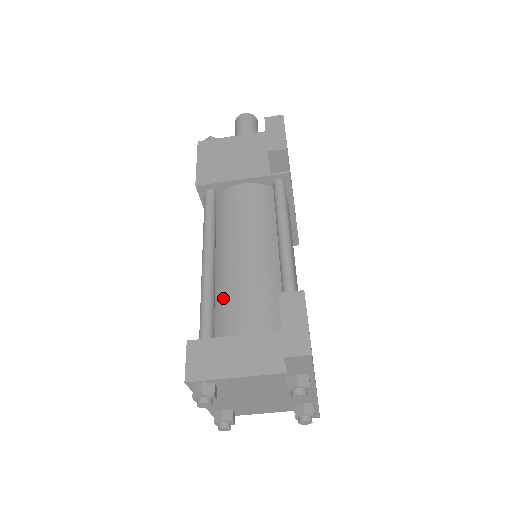
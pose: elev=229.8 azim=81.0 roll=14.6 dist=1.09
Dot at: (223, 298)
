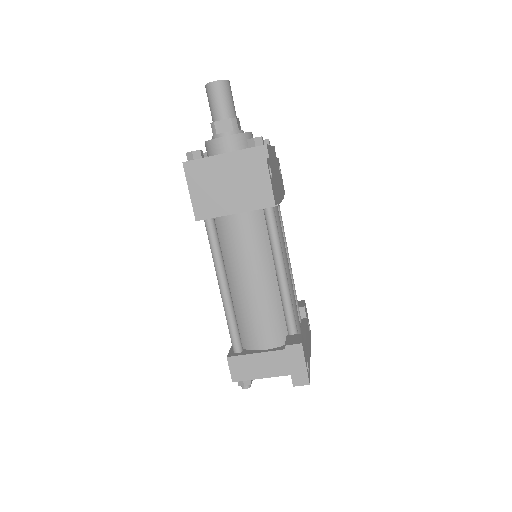
Dot at: (242, 319)
